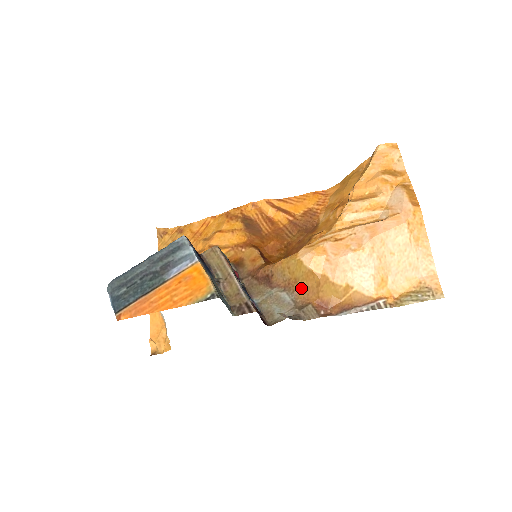
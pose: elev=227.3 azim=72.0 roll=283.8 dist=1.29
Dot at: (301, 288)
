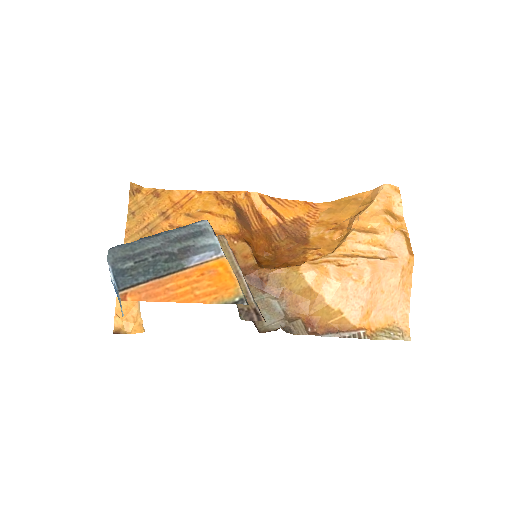
Dot at: (294, 301)
